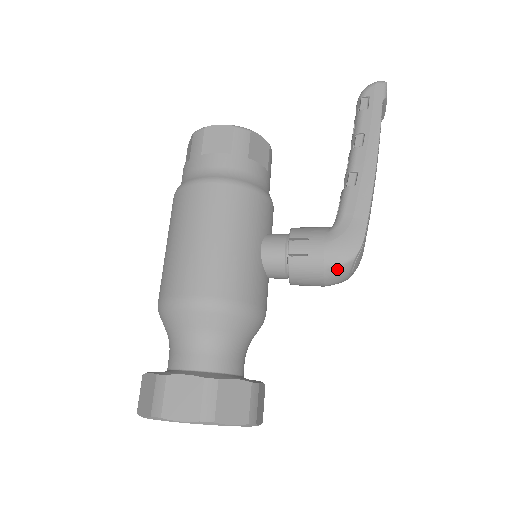
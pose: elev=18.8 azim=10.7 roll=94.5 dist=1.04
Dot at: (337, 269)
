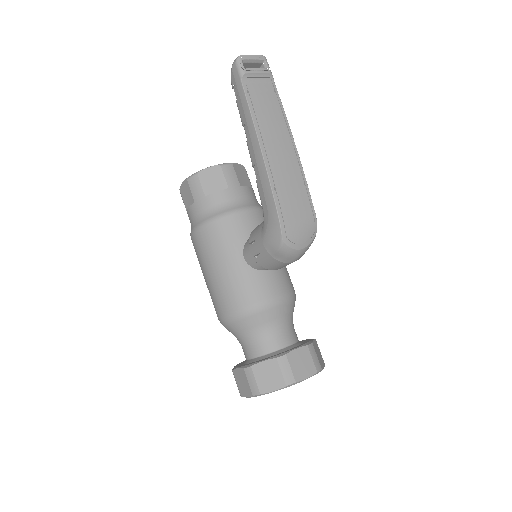
Dot at: (281, 254)
